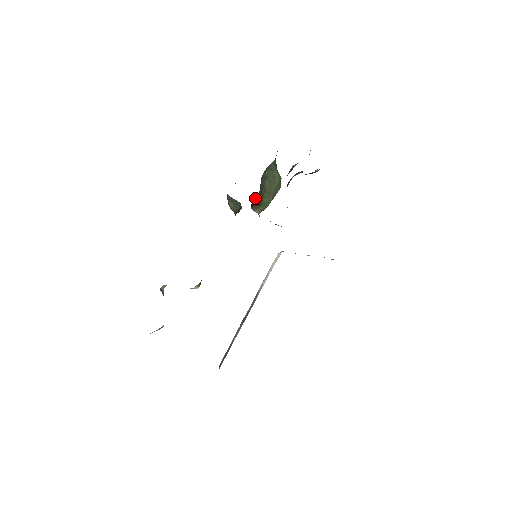
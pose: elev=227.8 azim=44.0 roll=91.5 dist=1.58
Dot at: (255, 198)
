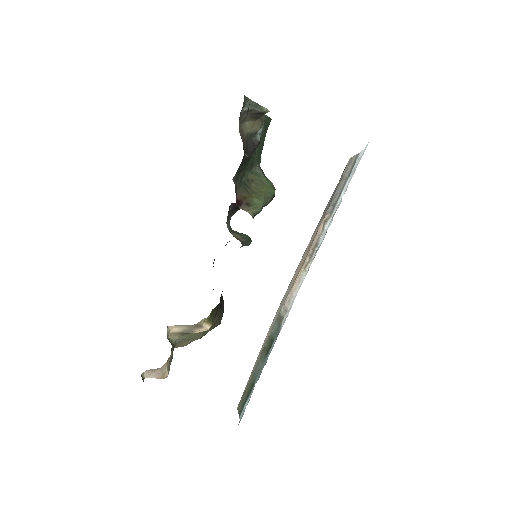
Dot at: (238, 194)
